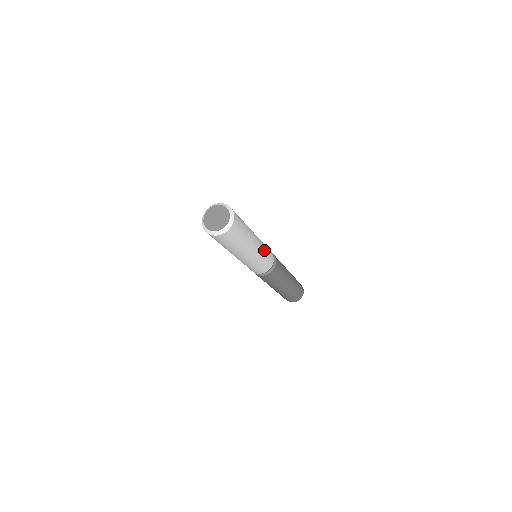
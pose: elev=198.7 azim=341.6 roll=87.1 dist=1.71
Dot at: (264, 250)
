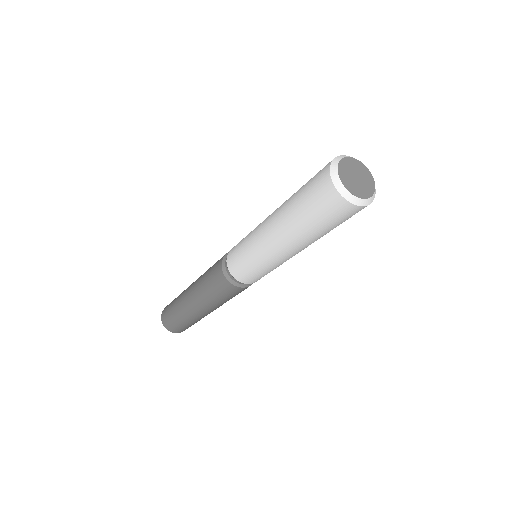
Dot at: occluded
